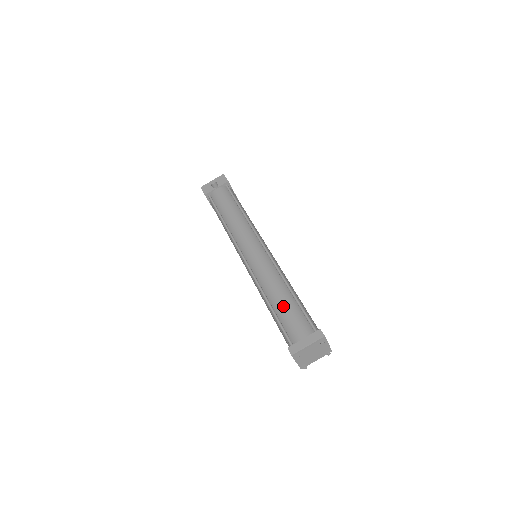
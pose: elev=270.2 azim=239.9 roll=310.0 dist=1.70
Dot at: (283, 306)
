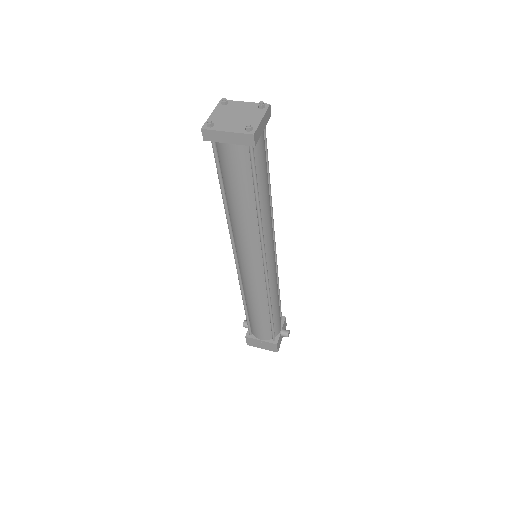
Dot at: occluded
